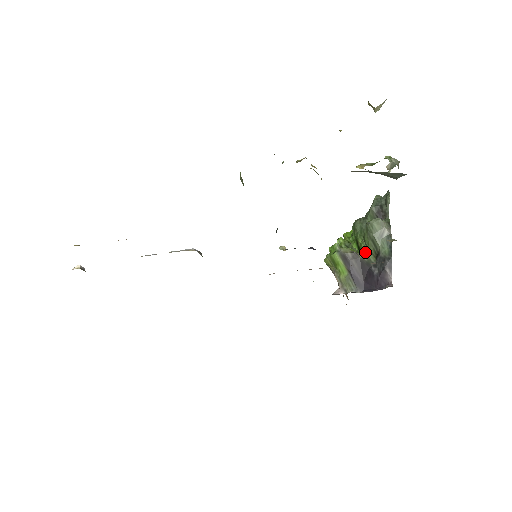
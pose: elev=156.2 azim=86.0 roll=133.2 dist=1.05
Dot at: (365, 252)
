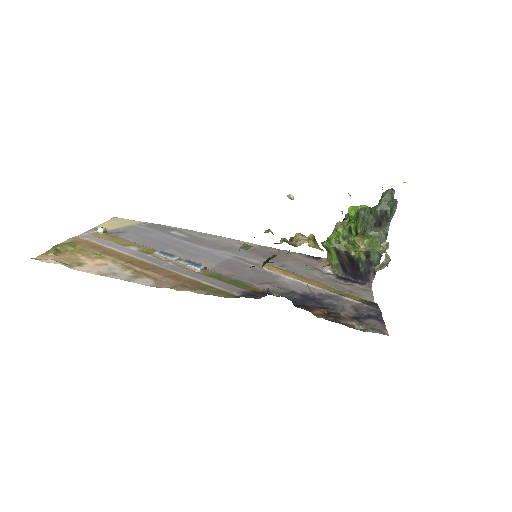
Dot at: occluded
